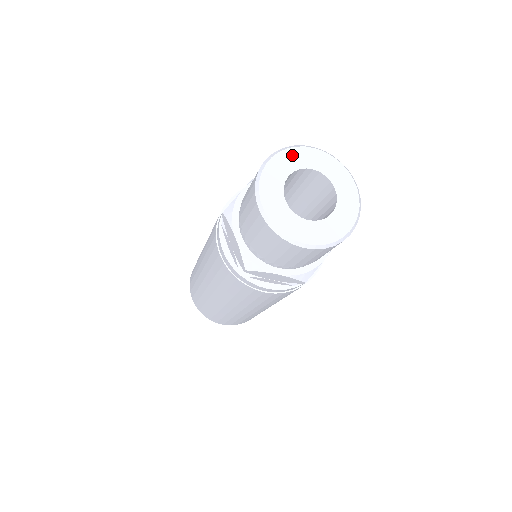
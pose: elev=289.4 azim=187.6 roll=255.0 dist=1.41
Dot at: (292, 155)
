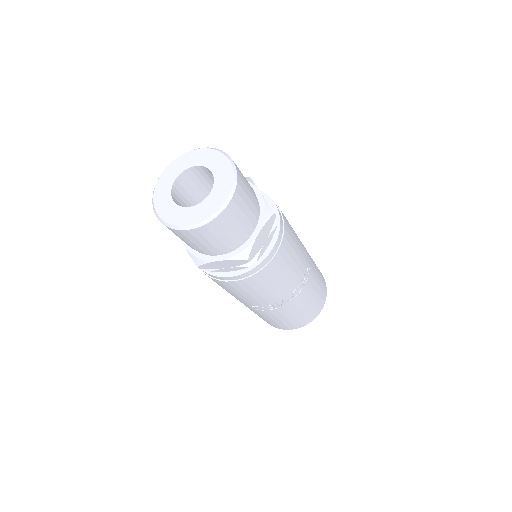
Dot at: (211, 155)
